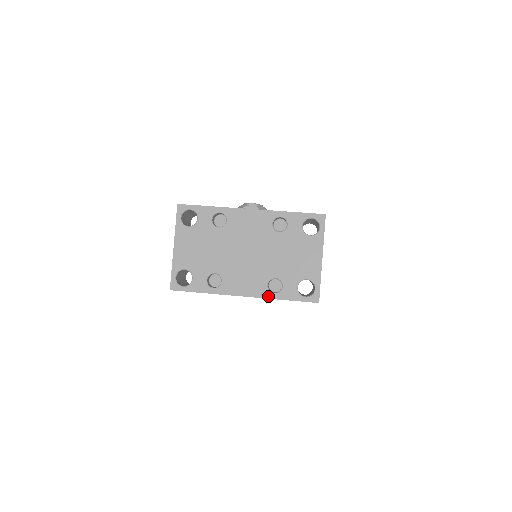
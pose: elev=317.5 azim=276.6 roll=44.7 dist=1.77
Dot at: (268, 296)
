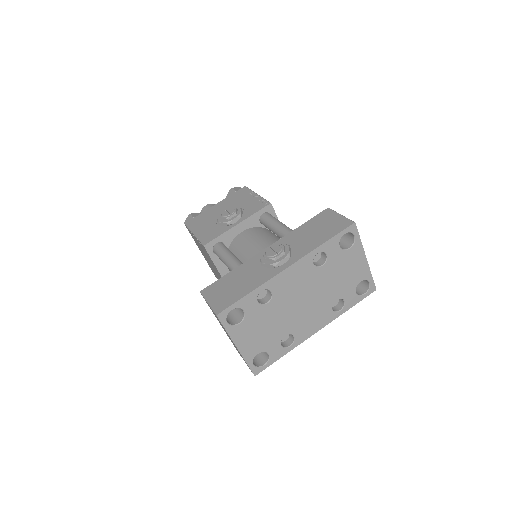
Dot at: (336, 316)
